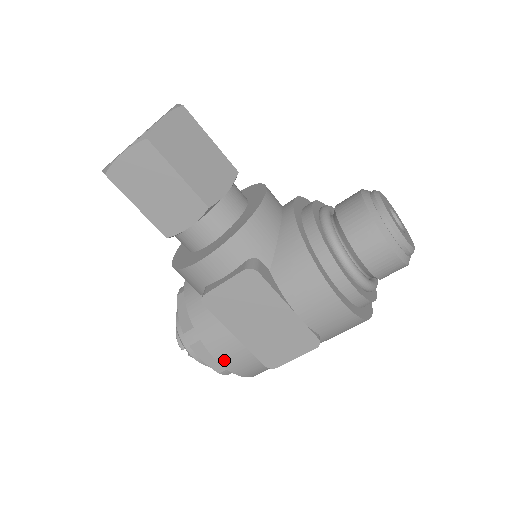
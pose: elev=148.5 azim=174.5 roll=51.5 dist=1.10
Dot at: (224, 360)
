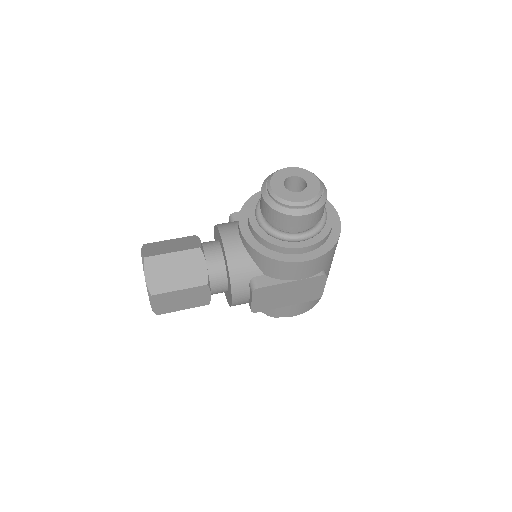
Dot at: (296, 314)
